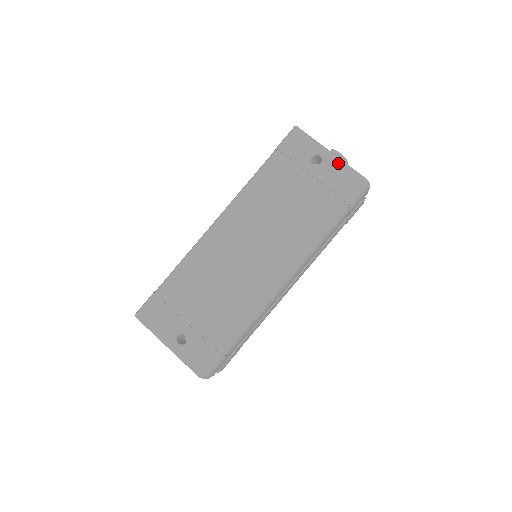
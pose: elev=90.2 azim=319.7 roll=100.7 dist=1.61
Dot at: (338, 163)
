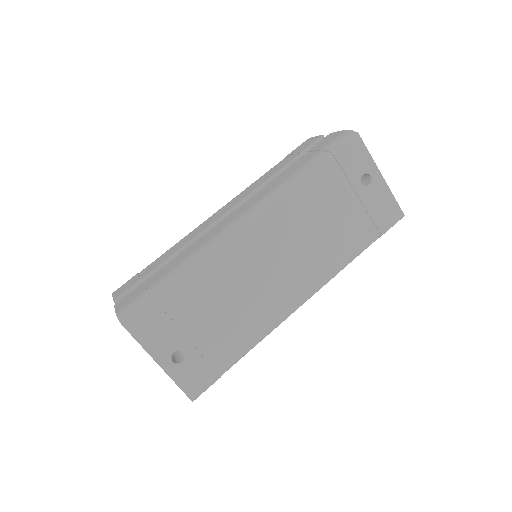
Dot at: (385, 190)
